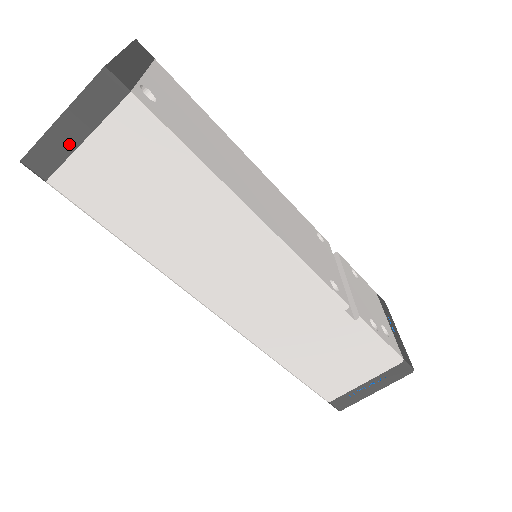
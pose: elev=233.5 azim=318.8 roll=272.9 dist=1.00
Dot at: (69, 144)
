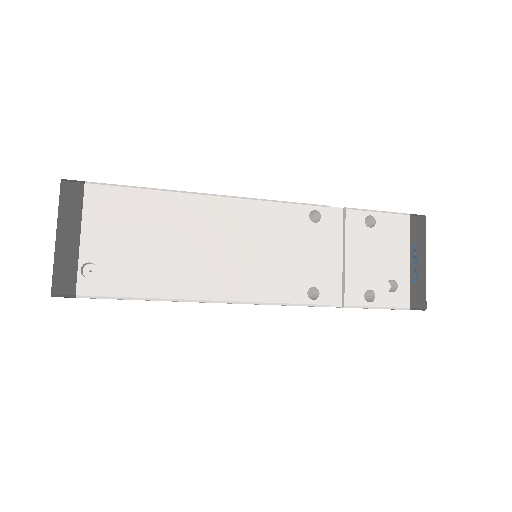
Dot at: occluded
